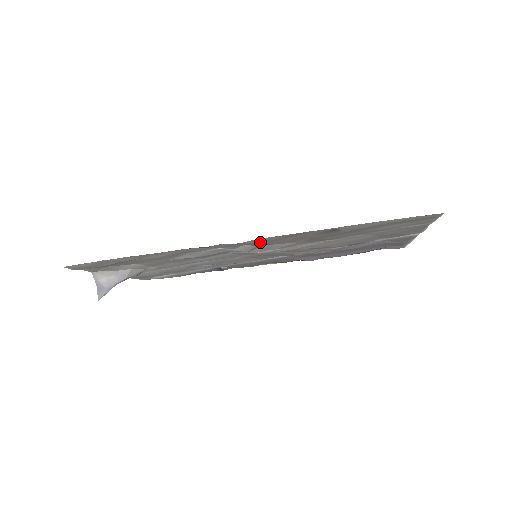
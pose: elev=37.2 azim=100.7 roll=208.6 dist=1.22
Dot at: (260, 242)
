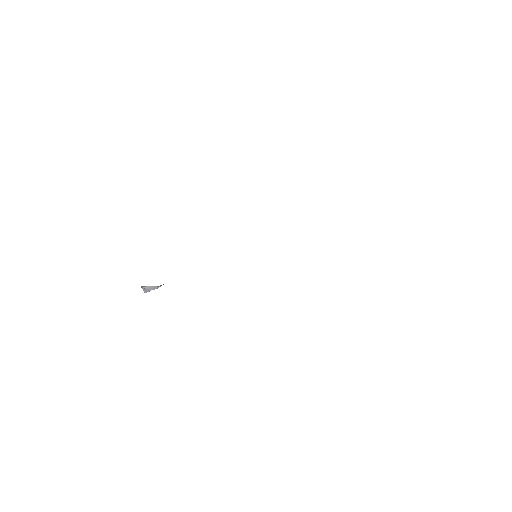
Dot at: occluded
